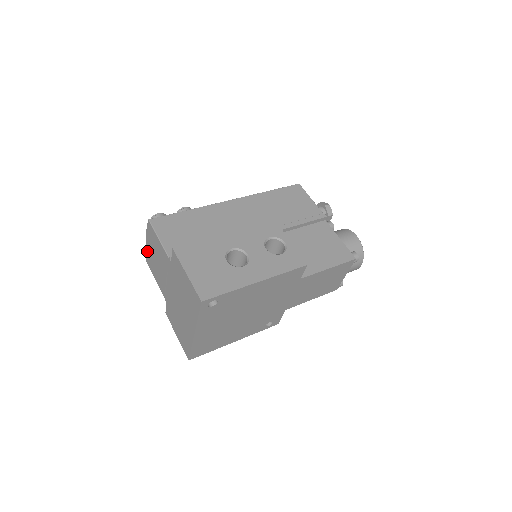
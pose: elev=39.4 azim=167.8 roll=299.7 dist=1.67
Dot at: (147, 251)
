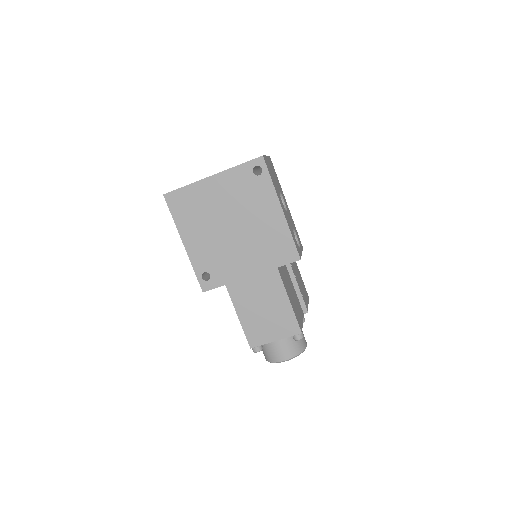
Dot at: occluded
